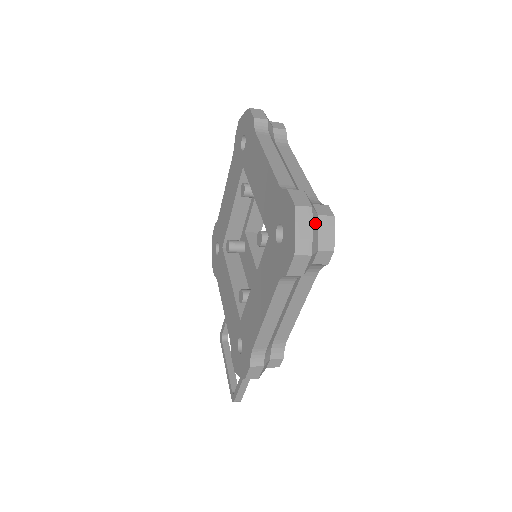
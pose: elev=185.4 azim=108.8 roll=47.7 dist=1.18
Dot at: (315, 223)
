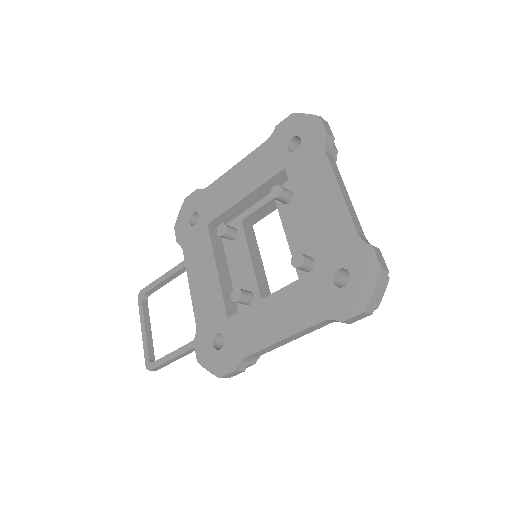
Dot at: occluded
